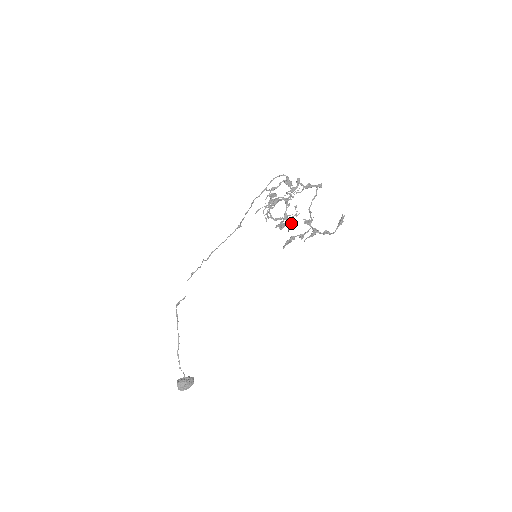
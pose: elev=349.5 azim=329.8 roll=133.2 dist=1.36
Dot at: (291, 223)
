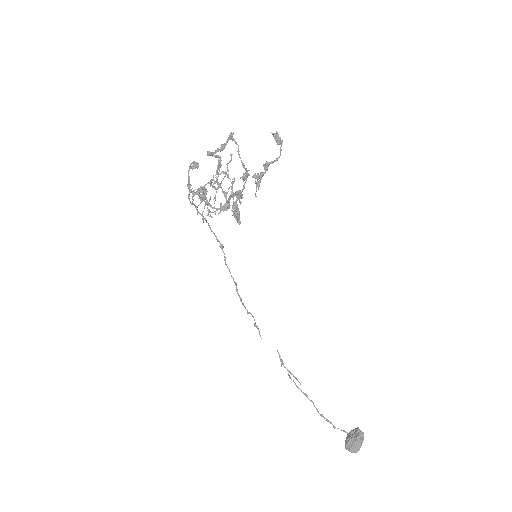
Dot at: occluded
